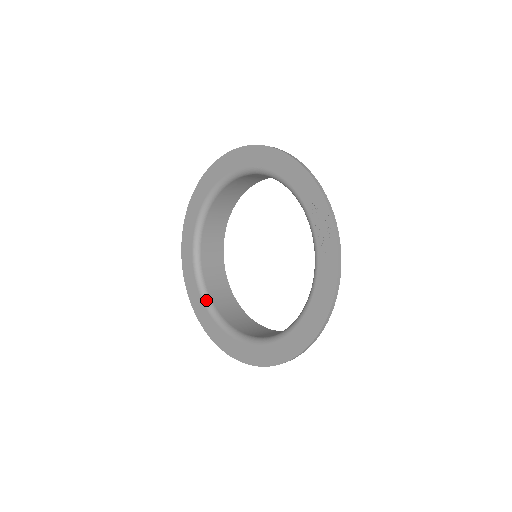
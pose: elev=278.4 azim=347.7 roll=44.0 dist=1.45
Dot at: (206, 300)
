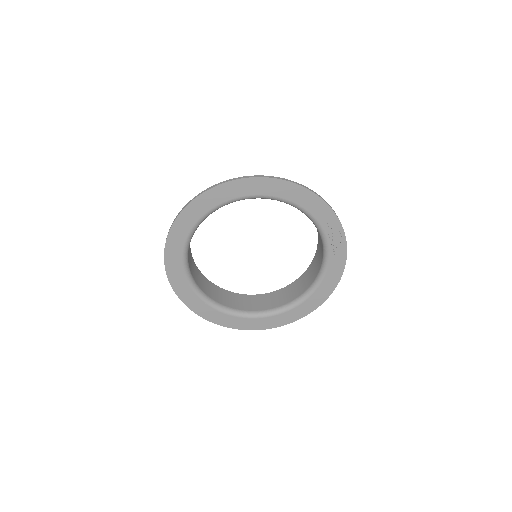
Dot at: (204, 298)
